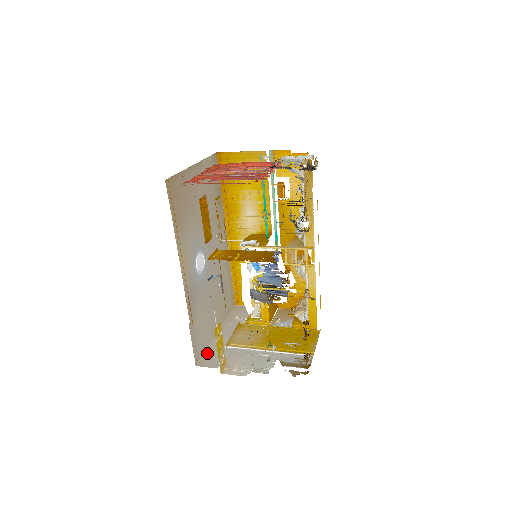
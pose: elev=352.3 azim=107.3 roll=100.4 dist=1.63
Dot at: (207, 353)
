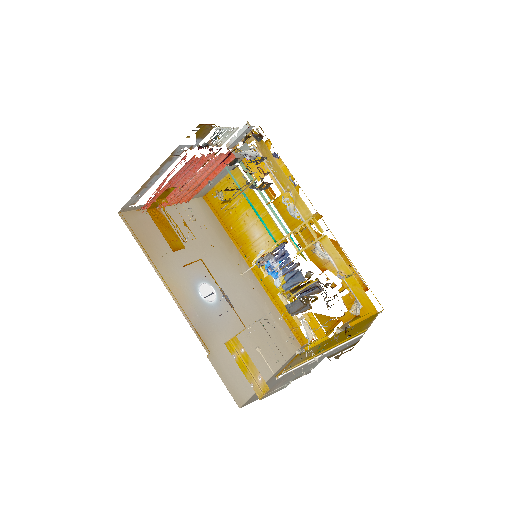
Dot at: occluded
